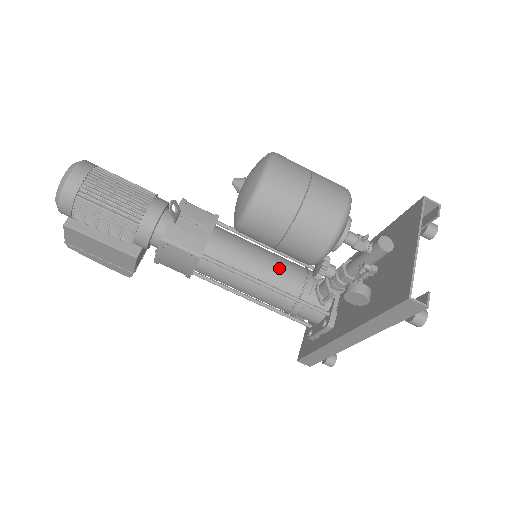
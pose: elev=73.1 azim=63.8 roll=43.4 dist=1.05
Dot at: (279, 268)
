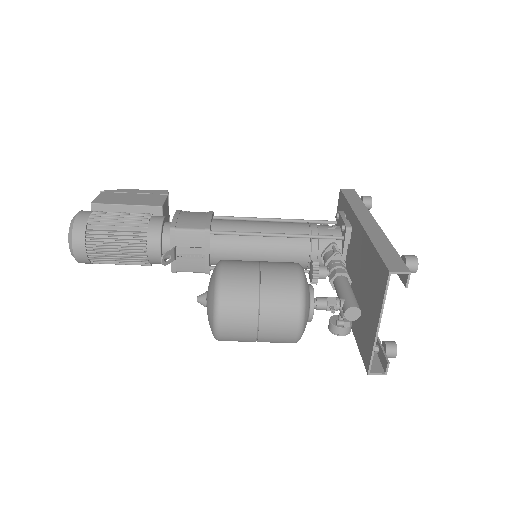
Dot at: (281, 255)
